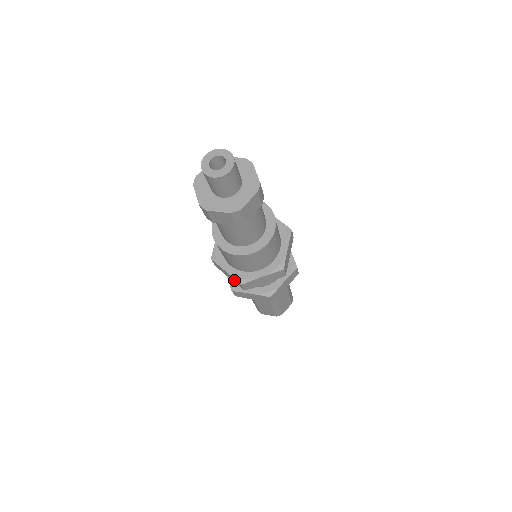
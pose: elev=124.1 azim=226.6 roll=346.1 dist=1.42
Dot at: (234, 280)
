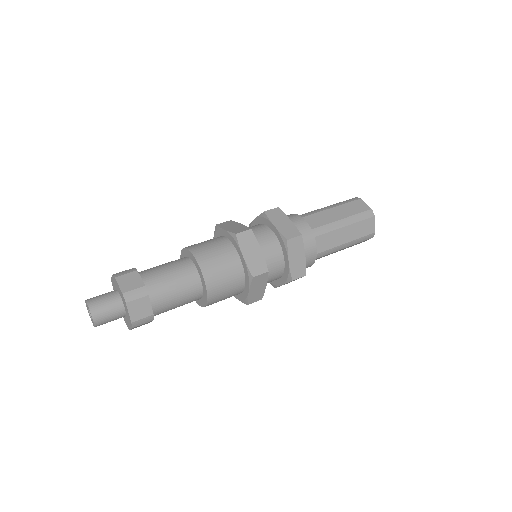
Dot at: occluded
